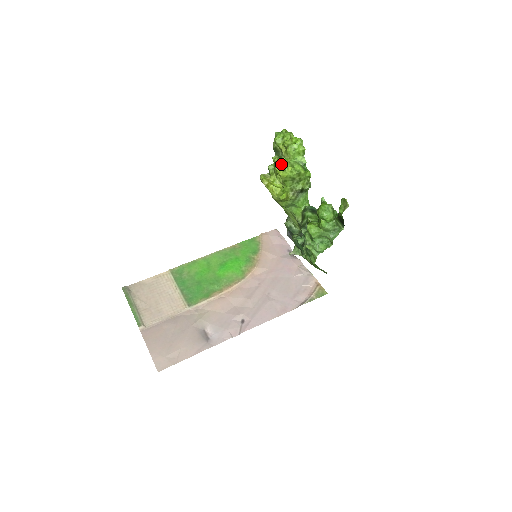
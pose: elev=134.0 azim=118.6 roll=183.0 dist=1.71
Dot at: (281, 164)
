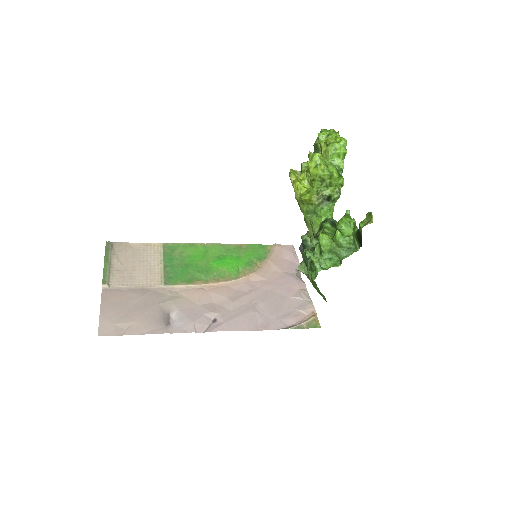
Dot at: (315, 159)
